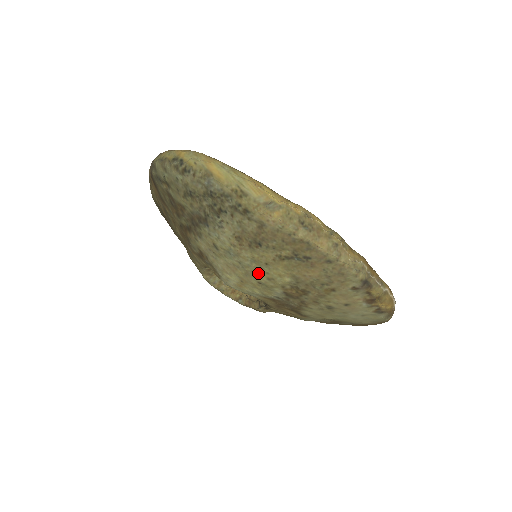
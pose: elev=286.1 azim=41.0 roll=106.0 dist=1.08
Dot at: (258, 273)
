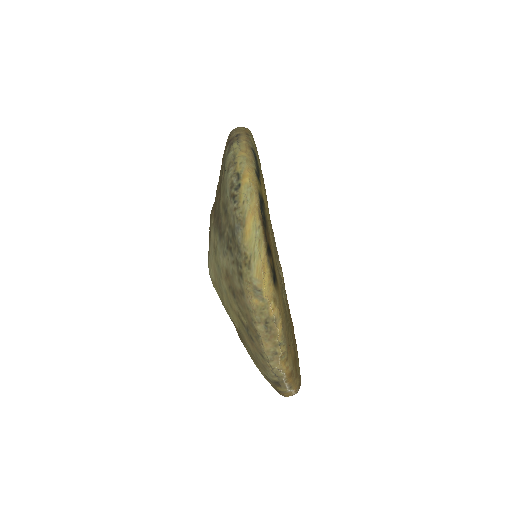
Dot at: (224, 299)
